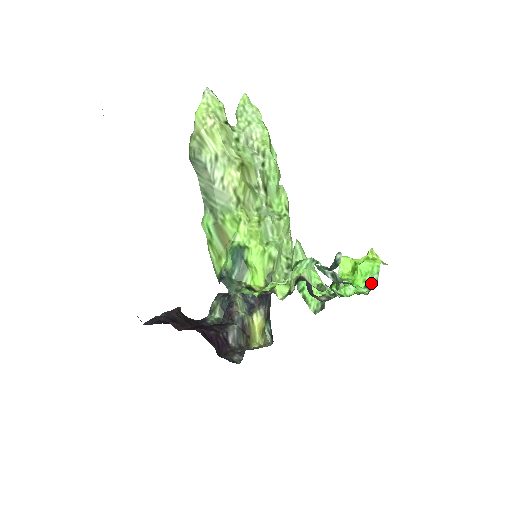
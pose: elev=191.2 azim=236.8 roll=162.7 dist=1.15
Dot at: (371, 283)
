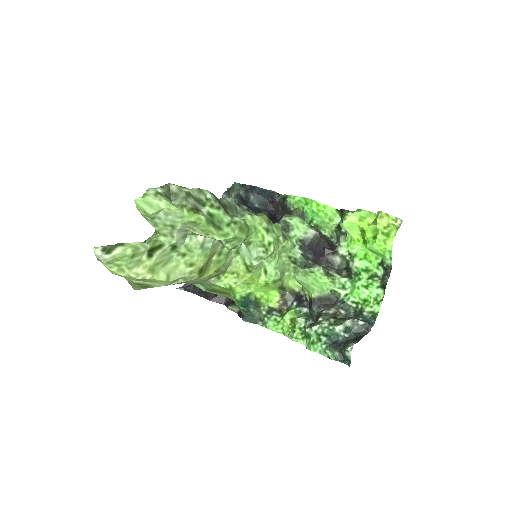
Dot at: (384, 266)
